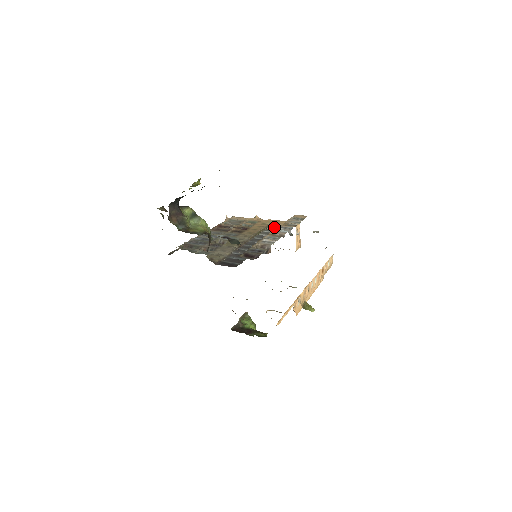
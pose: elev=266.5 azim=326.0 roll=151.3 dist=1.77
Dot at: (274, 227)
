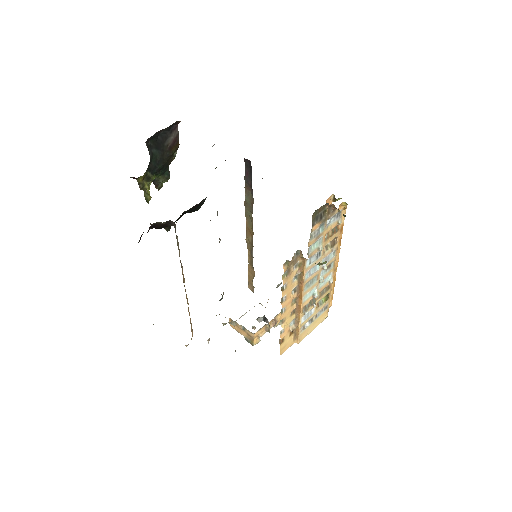
Dot at: occluded
